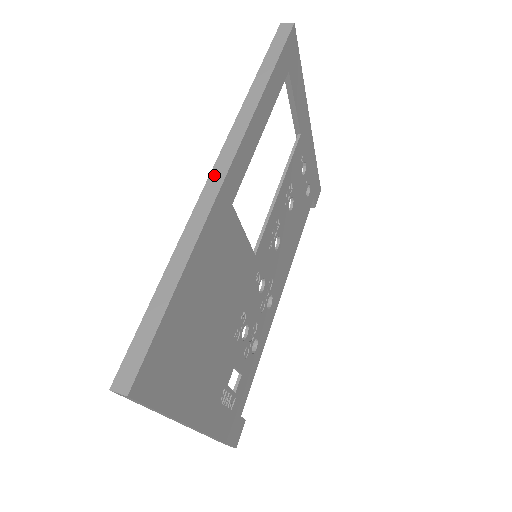
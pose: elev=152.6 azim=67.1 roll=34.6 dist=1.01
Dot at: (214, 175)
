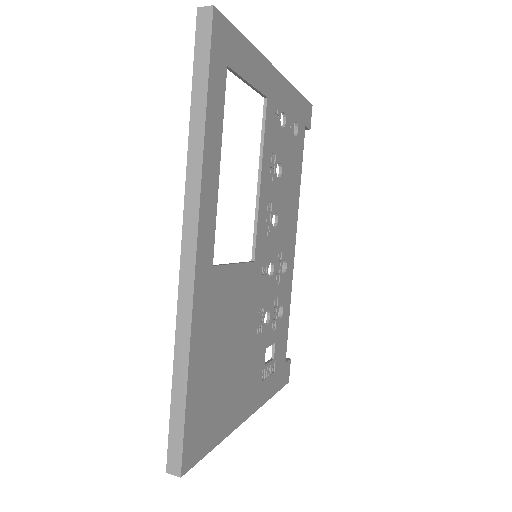
Dot at: (184, 258)
